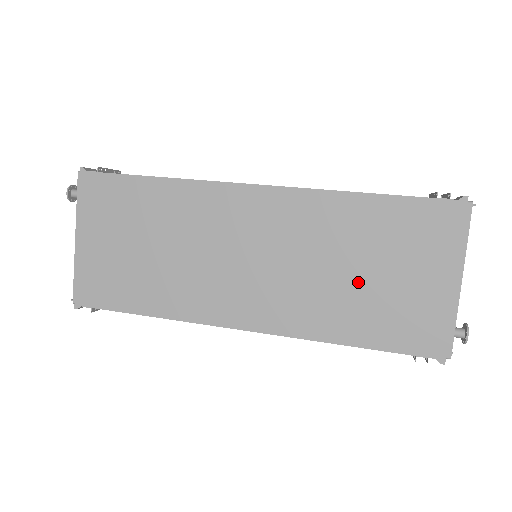
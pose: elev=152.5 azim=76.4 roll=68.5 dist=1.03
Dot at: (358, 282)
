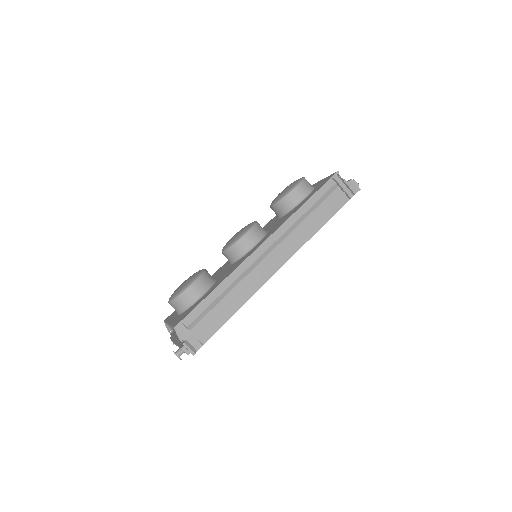
Dot at: occluded
